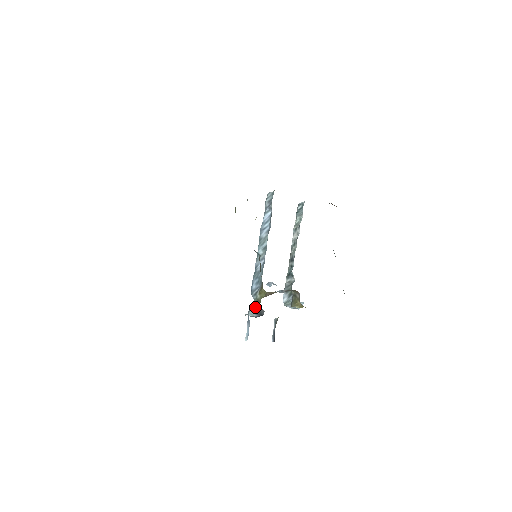
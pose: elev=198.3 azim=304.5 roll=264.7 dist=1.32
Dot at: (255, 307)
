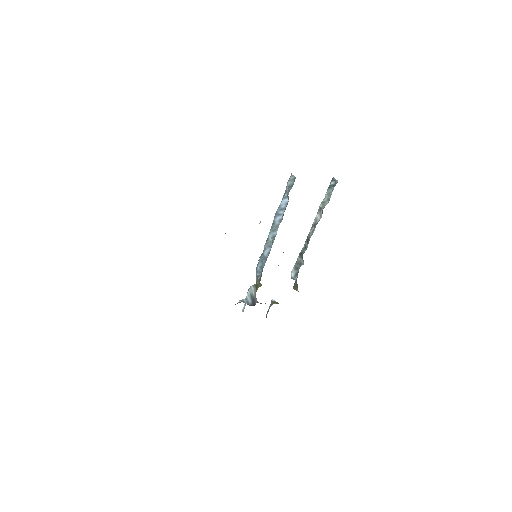
Dot at: (253, 291)
